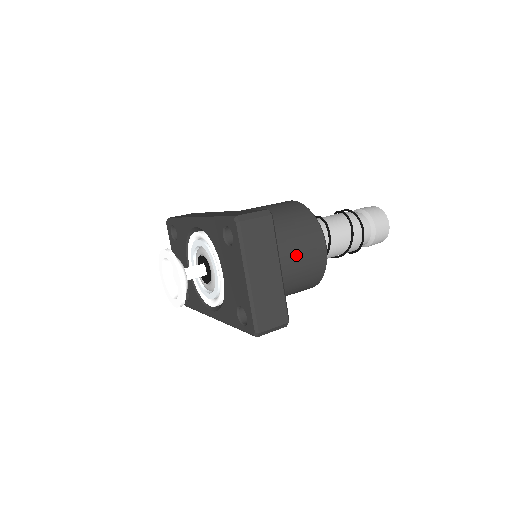
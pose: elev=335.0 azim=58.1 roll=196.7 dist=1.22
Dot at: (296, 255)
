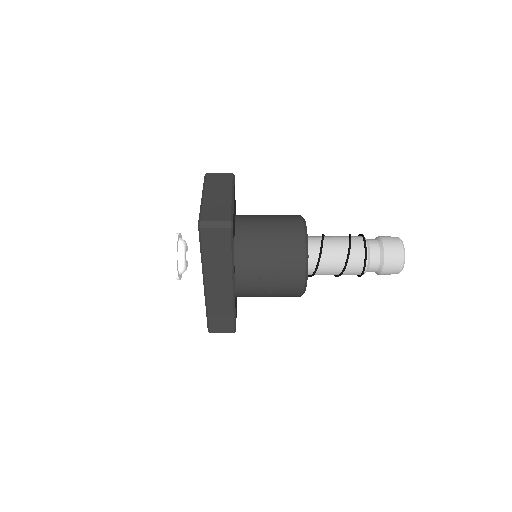
Dot at: (271, 223)
